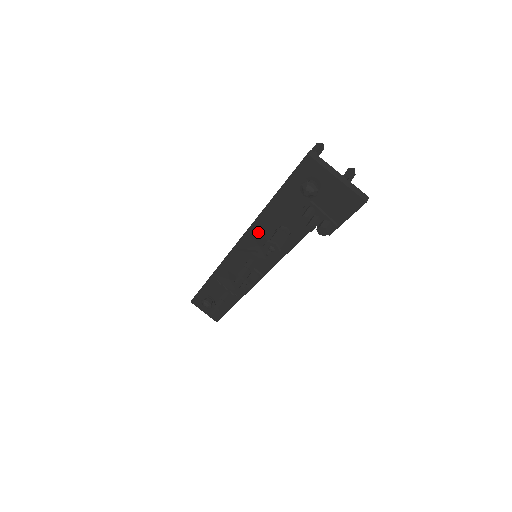
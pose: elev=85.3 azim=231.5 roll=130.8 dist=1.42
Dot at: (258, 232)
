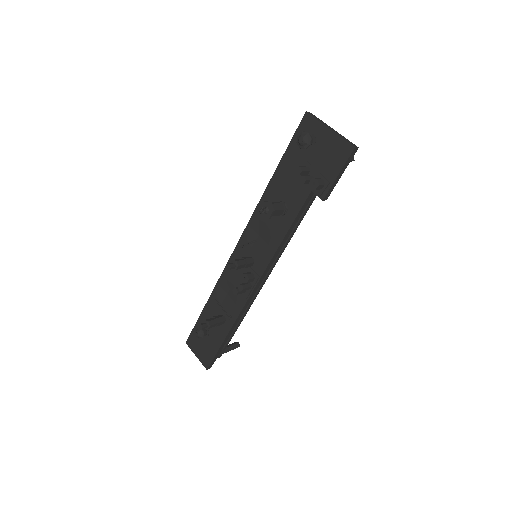
Dot at: (260, 218)
